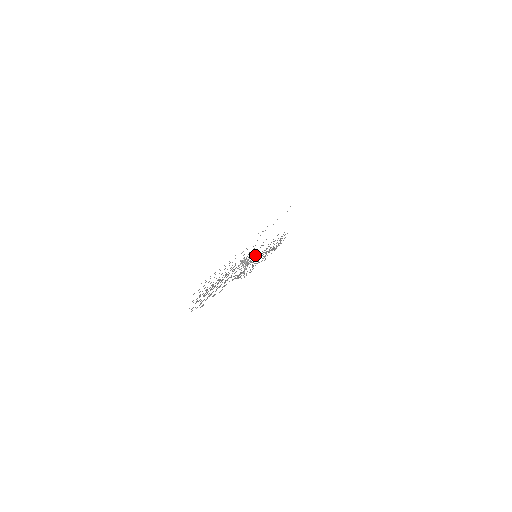
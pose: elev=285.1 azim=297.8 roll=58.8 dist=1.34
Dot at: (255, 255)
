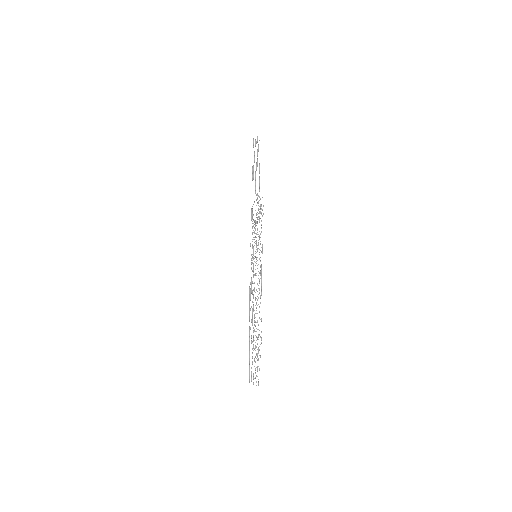
Dot at: occluded
